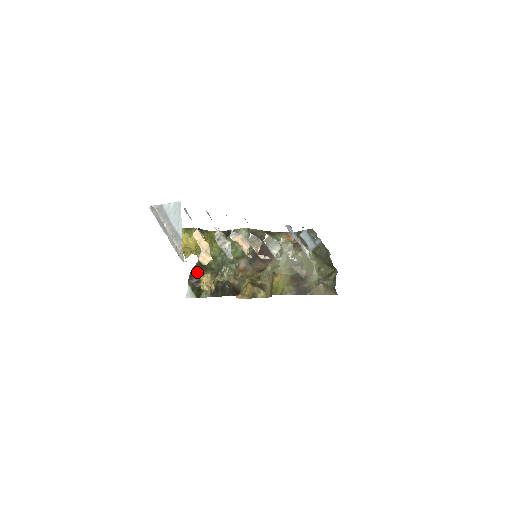
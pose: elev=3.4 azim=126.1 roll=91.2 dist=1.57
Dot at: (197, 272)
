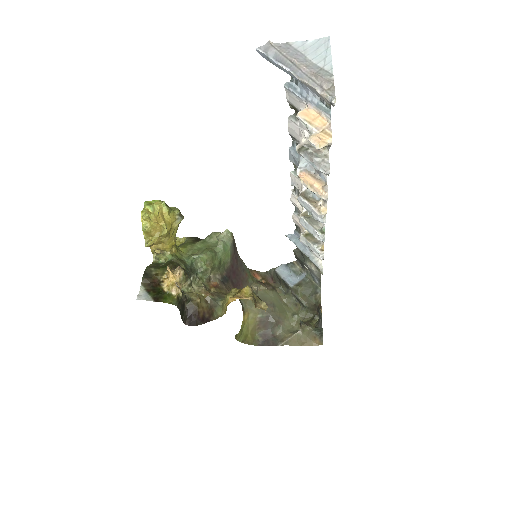
Dot at: (157, 270)
